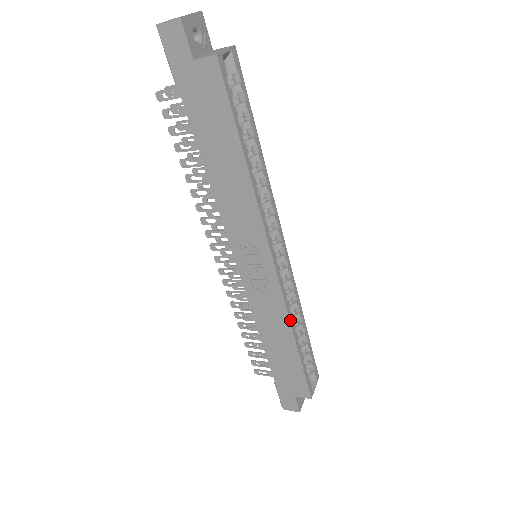
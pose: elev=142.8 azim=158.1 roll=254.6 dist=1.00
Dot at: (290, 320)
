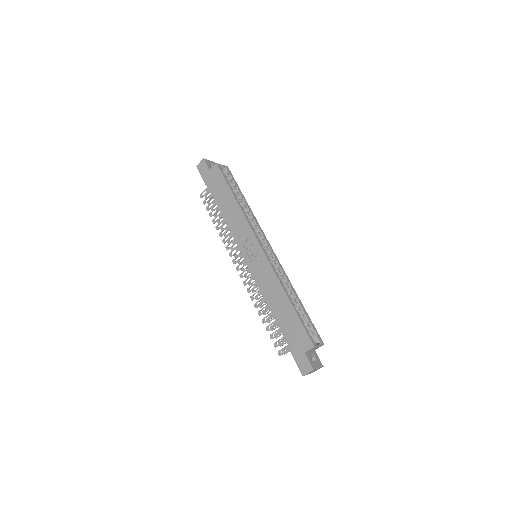
Dot at: (280, 281)
